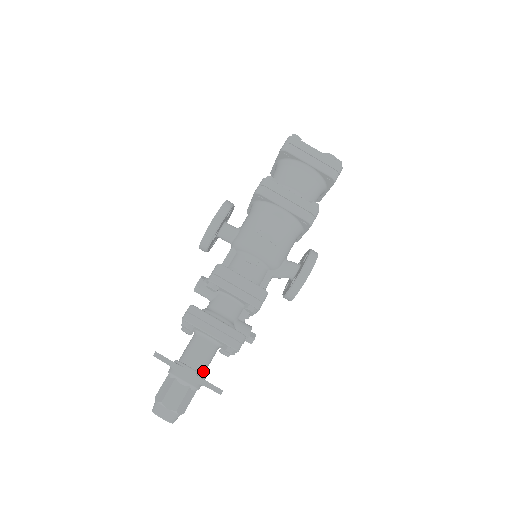
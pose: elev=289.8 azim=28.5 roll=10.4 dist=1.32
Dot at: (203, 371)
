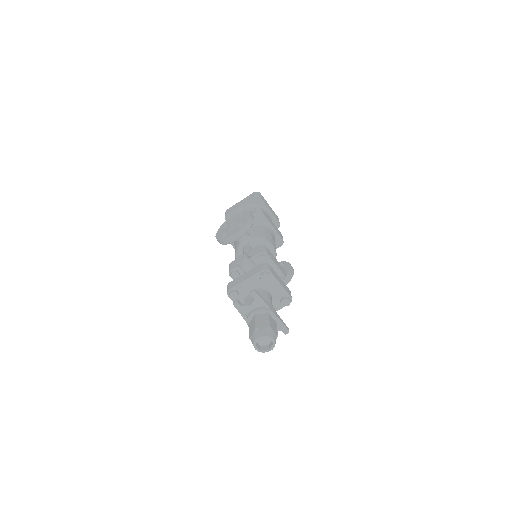
Dot at: occluded
